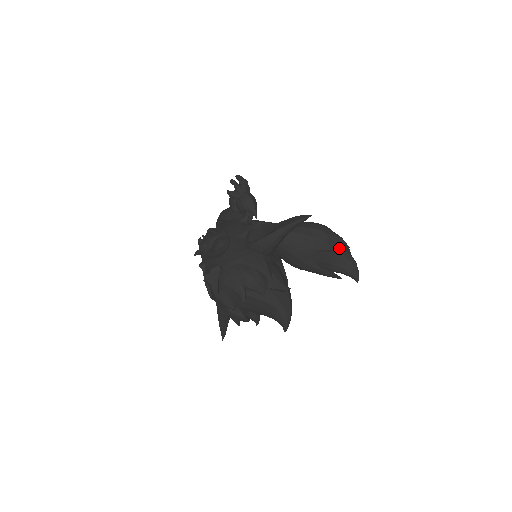
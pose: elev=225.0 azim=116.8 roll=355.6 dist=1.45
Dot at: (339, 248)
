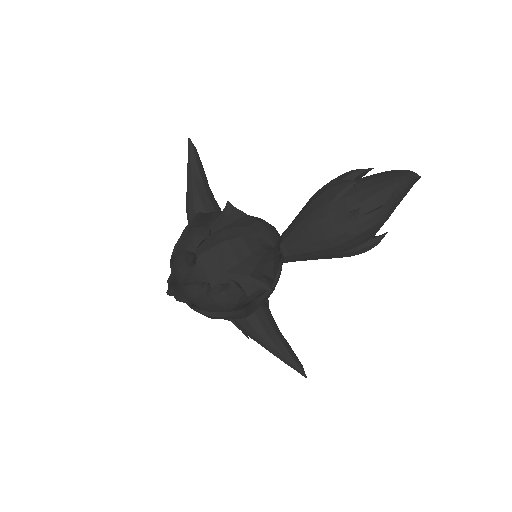
Dot at: (362, 180)
